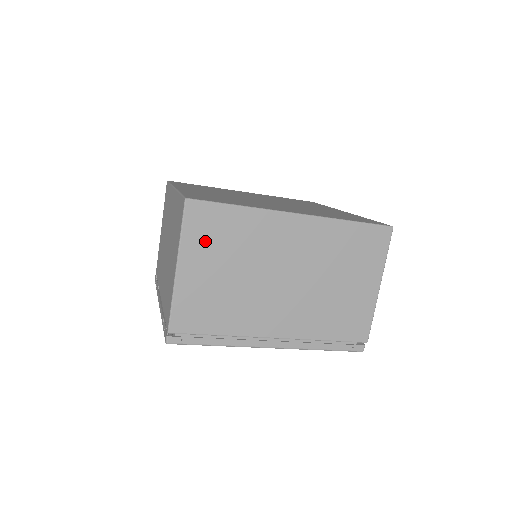
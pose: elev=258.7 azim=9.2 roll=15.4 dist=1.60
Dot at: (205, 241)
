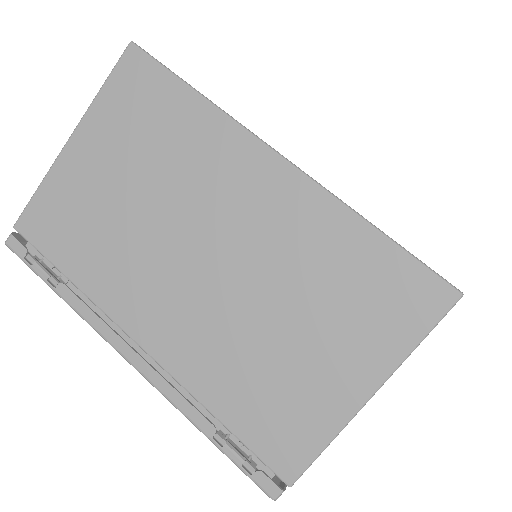
Dot at: occluded
